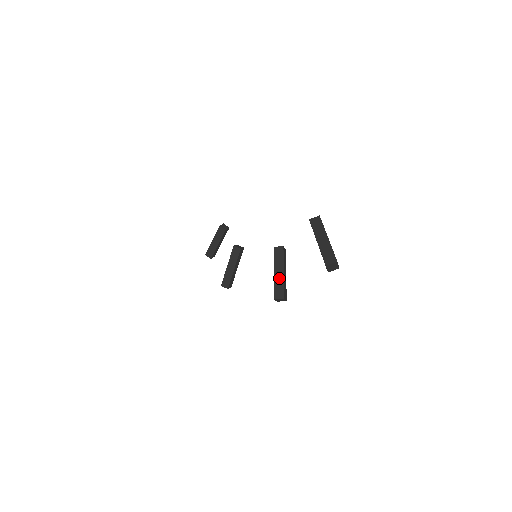
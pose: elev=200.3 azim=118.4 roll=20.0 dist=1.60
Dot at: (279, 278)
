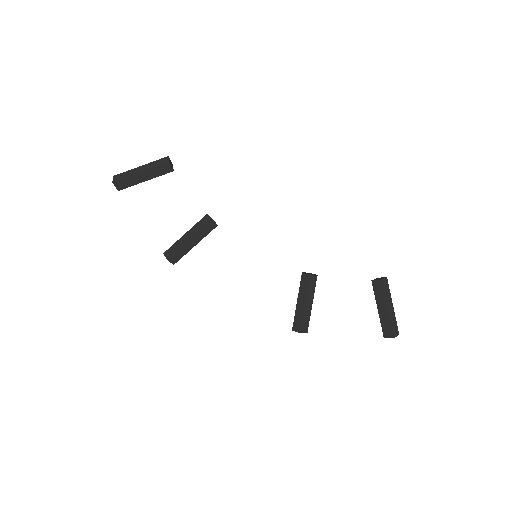
Dot at: (308, 311)
